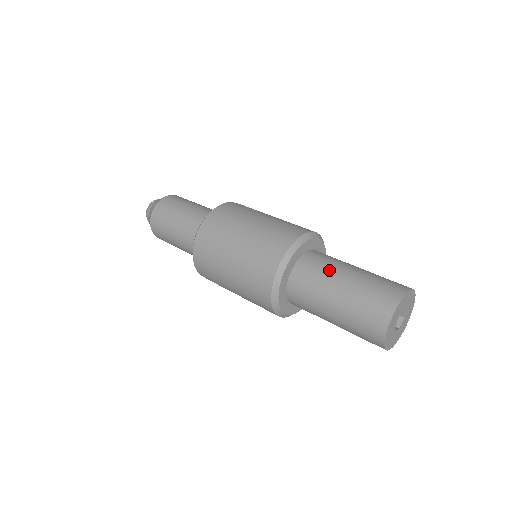
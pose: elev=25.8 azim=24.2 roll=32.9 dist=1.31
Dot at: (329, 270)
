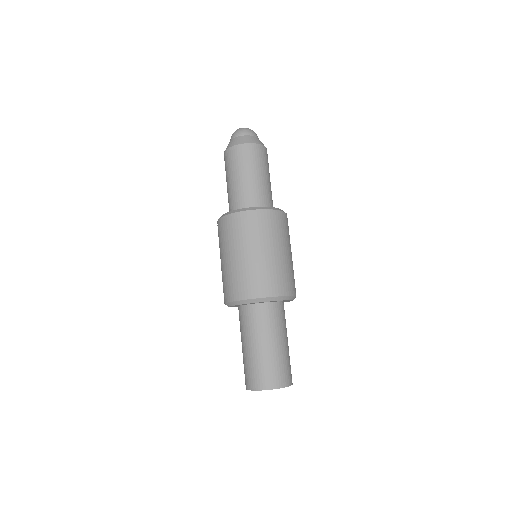
Dot at: (280, 329)
